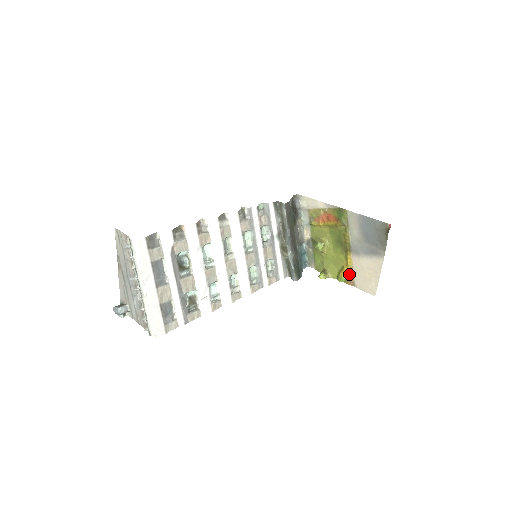
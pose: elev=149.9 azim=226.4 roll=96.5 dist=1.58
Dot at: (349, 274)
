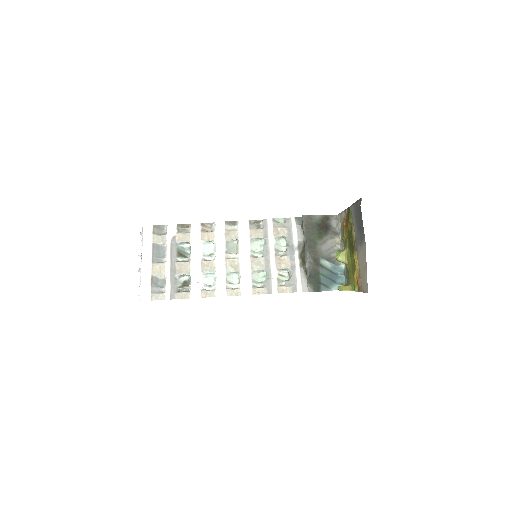
Dot at: (358, 278)
